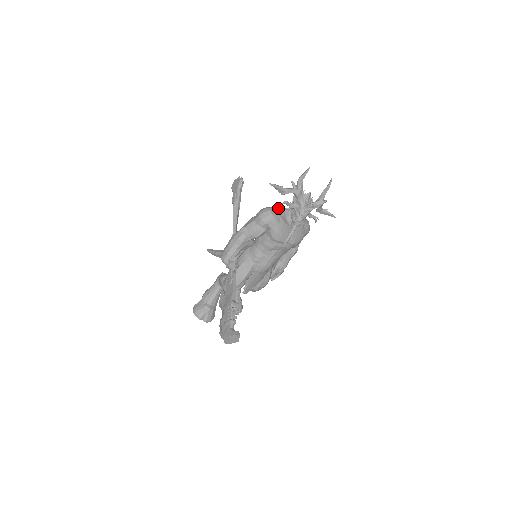
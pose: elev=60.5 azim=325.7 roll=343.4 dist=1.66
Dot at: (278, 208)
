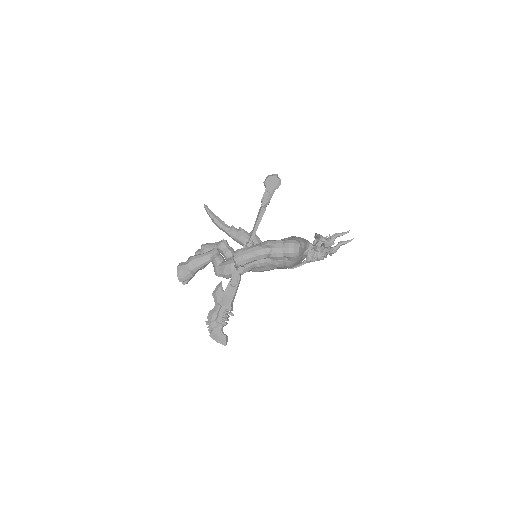
Dot at: (304, 245)
